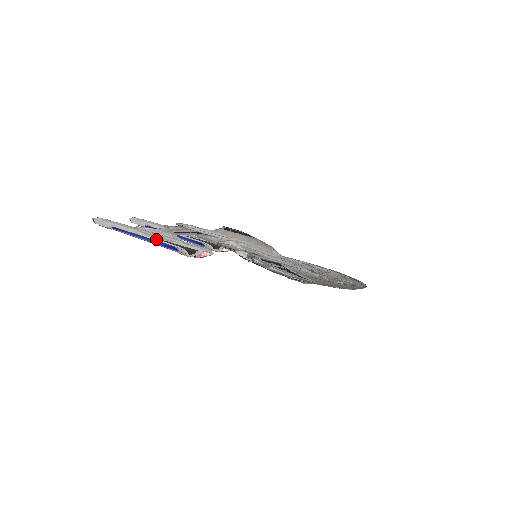
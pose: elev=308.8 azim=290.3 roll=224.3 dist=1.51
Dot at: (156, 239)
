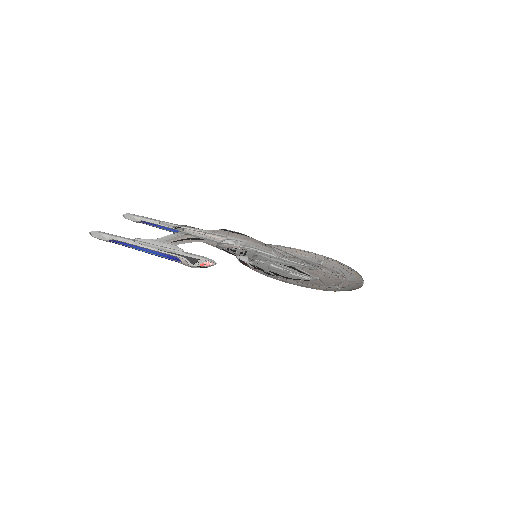
Dot at: (157, 250)
